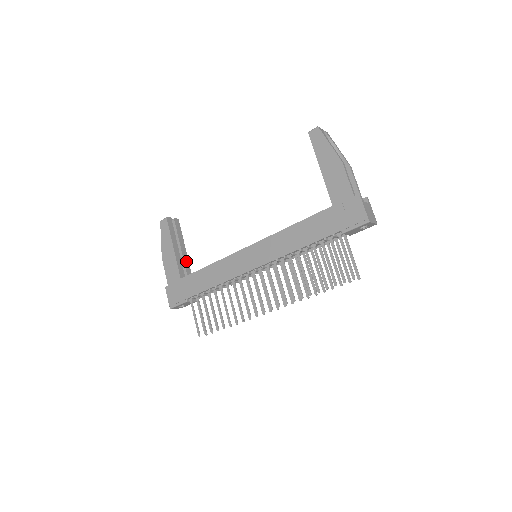
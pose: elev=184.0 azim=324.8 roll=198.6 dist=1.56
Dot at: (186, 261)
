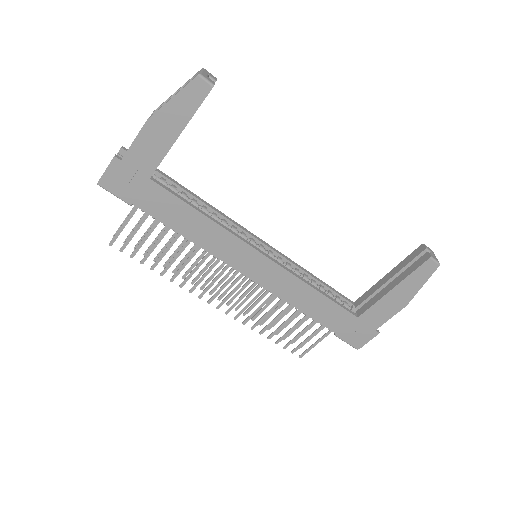
Dot at: occluded
